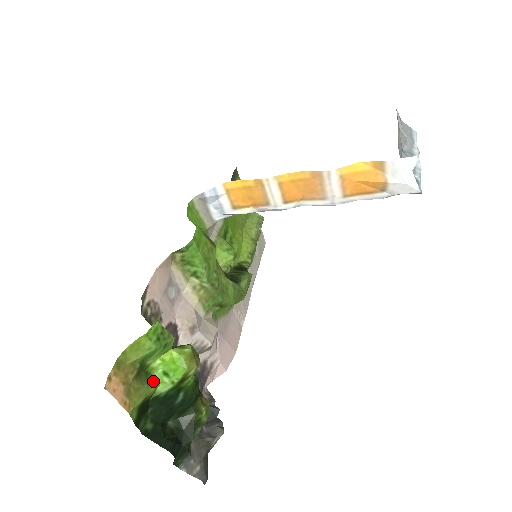
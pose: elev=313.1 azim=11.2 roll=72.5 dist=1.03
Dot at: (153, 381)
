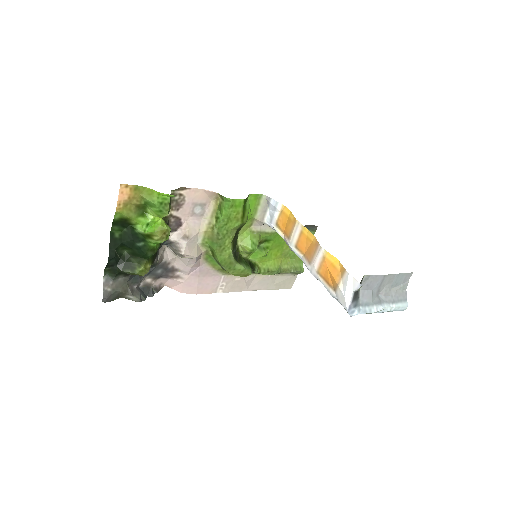
Dot at: (140, 220)
